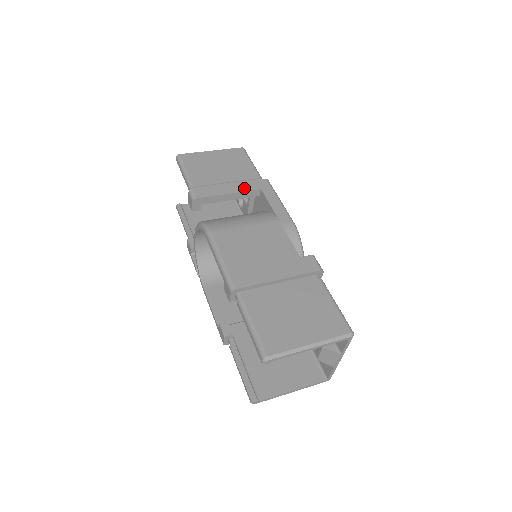
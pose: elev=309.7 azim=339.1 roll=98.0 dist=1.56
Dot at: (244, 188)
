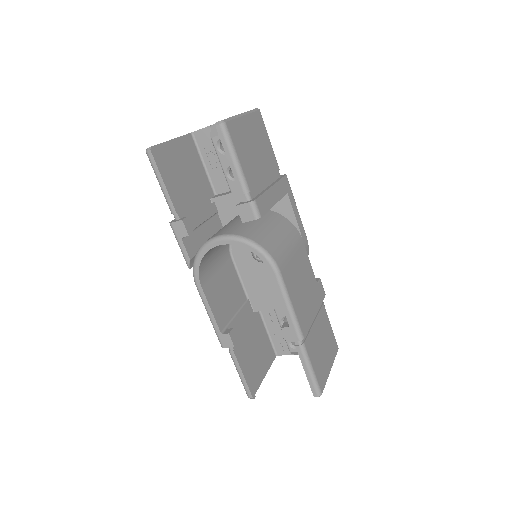
Dot at: (280, 193)
